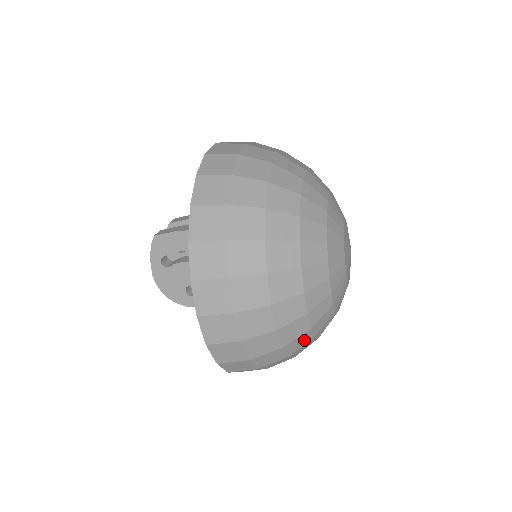
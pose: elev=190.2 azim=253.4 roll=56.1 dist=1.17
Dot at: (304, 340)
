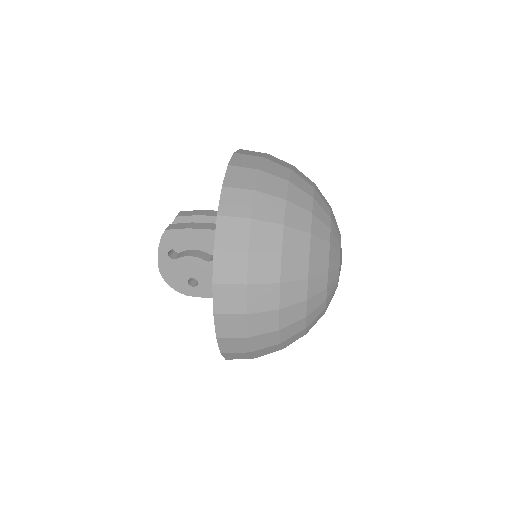
Dot at: (297, 337)
